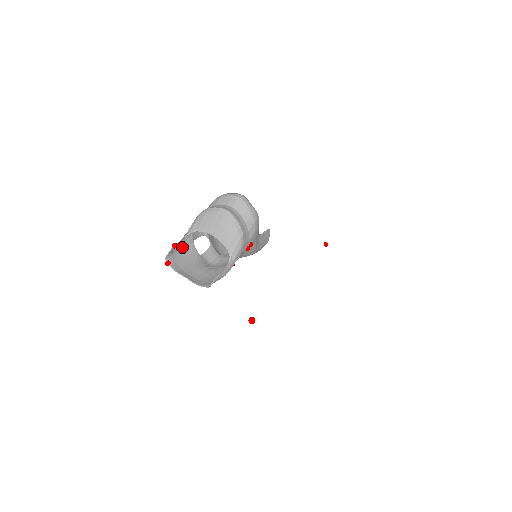
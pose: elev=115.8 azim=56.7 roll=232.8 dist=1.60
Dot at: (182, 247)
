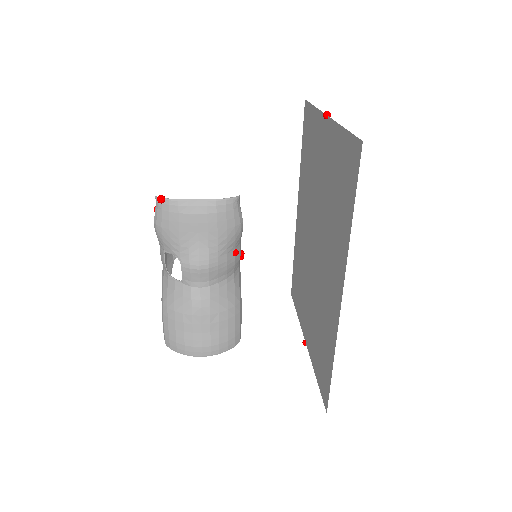
Dot at: (159, 233)
